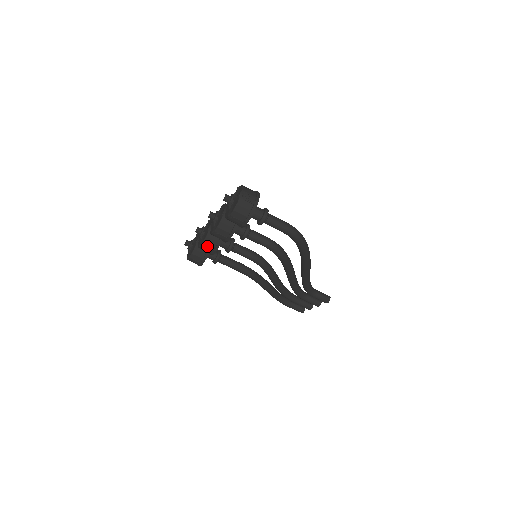
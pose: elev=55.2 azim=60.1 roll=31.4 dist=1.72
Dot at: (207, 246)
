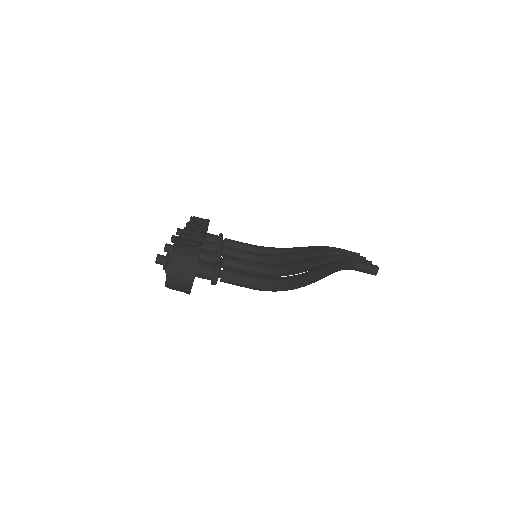
Dot at: occluded
